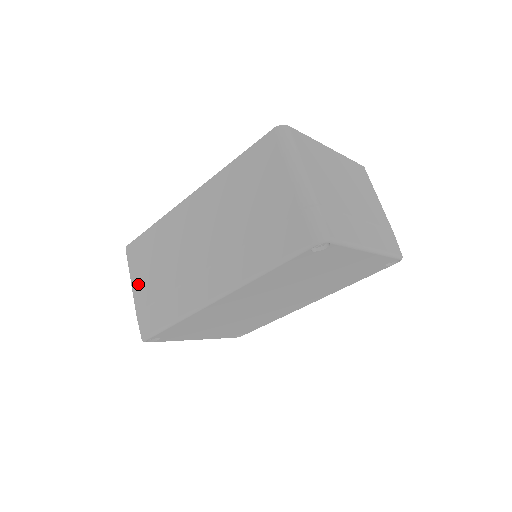
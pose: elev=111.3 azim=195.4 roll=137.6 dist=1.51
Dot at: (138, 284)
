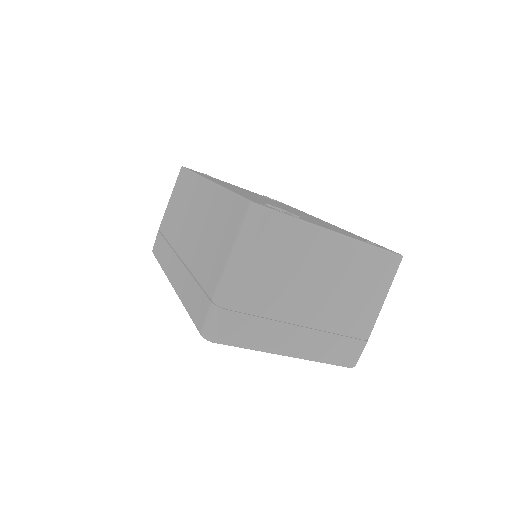
Dot at: (168, 208)
